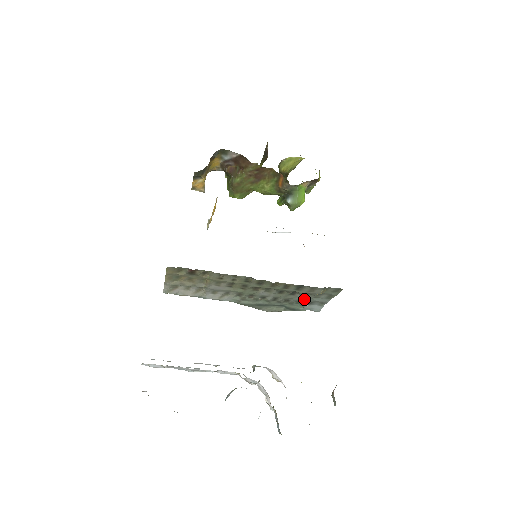
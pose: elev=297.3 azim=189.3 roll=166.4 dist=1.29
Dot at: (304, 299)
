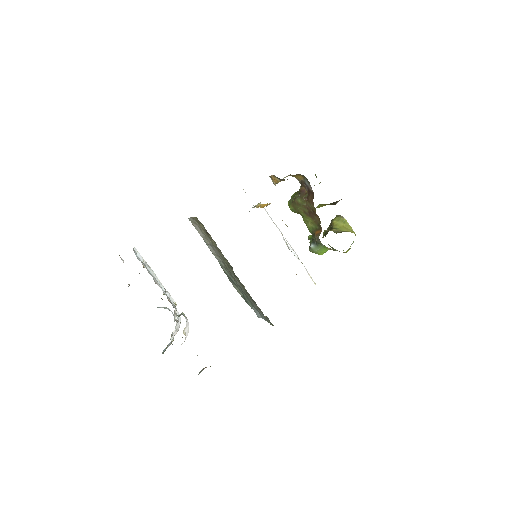
Dot at: (254, 305)
